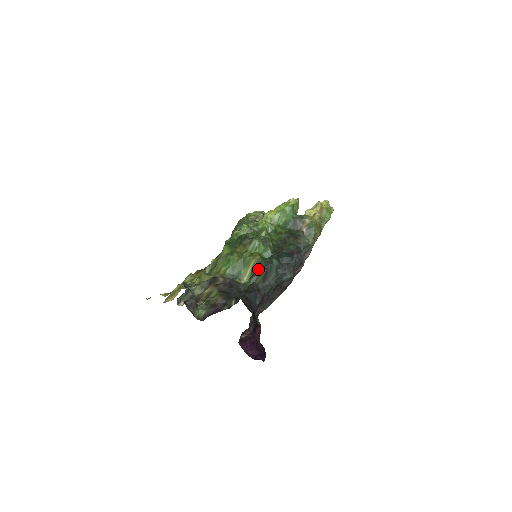
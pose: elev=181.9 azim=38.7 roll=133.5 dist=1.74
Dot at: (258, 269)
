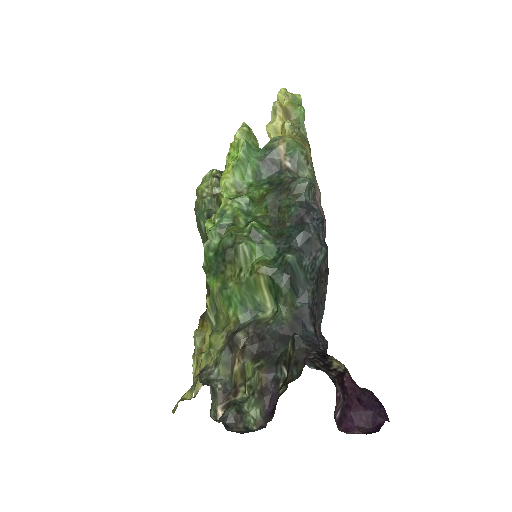
Dot at: (277, 286)
